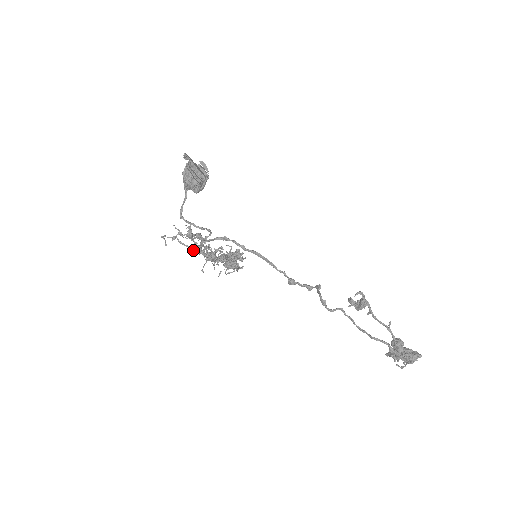
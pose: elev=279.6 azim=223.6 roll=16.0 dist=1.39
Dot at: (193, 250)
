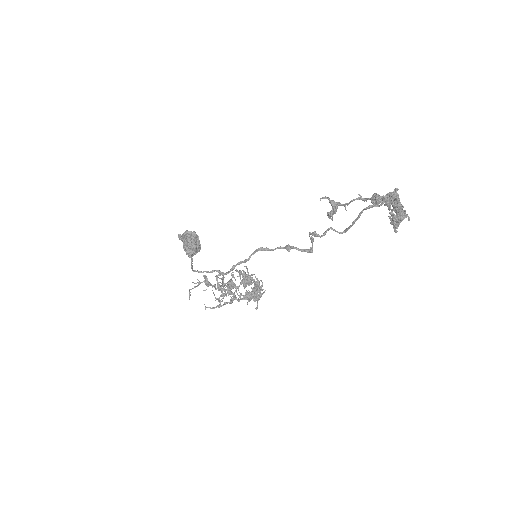
Dot at: (223, 305)
